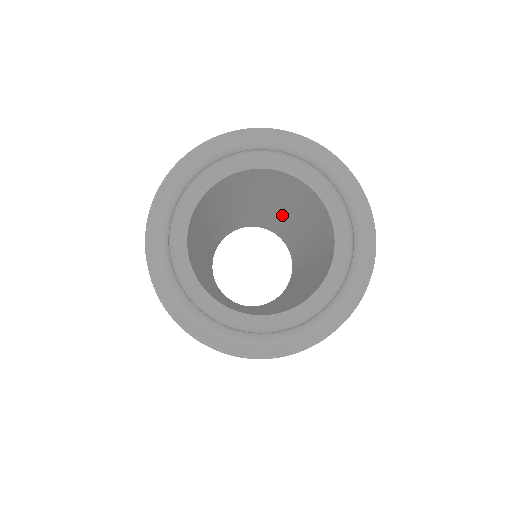
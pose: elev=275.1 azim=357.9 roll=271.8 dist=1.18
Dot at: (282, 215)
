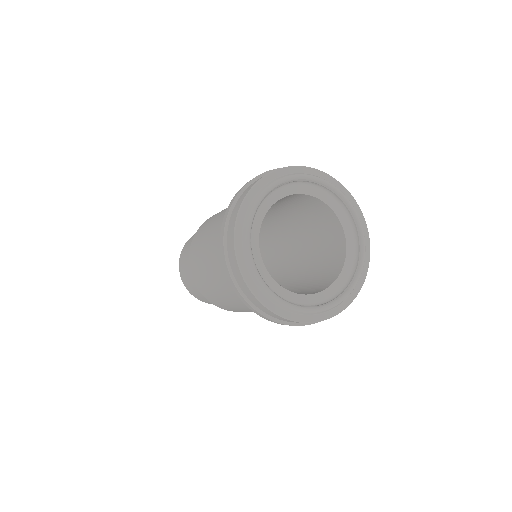
Dot at: (281, 243)
